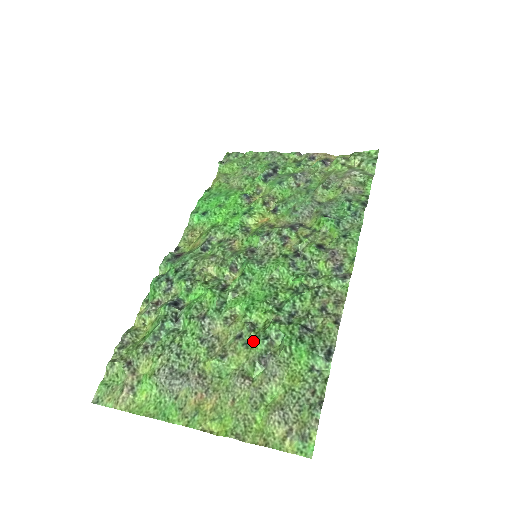
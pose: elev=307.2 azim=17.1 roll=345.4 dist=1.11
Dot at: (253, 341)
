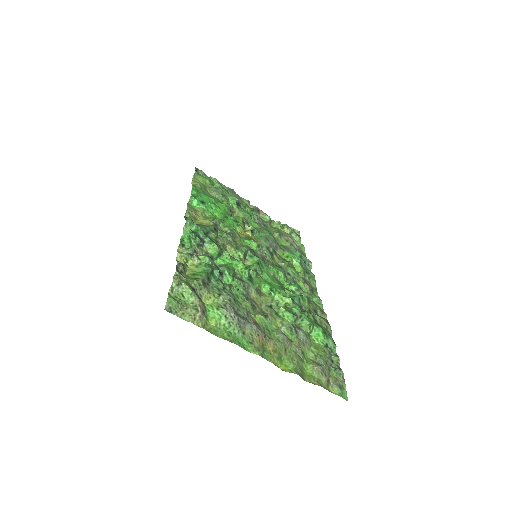
Dot at: (285, 313)
